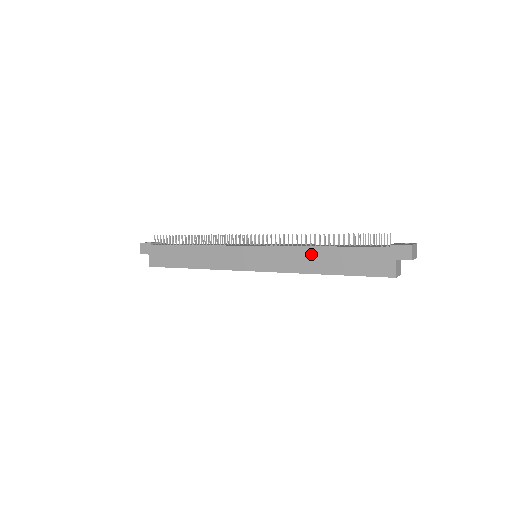
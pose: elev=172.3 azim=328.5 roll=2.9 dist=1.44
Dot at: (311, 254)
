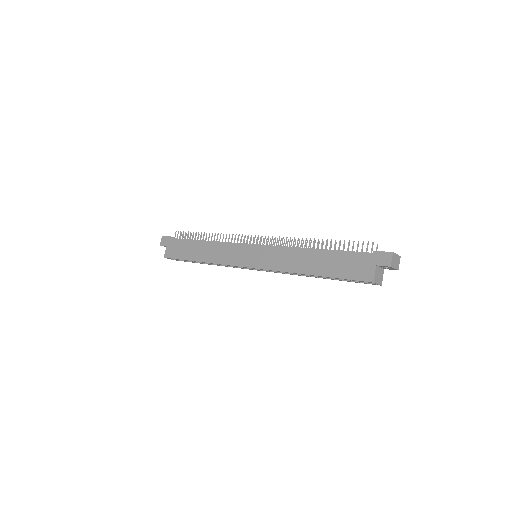
Dot at: (302, 255)
